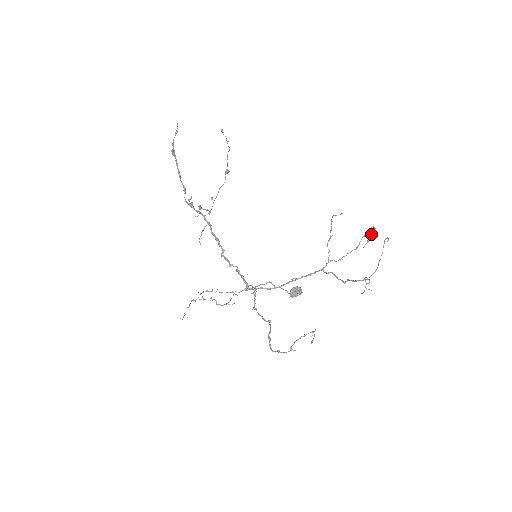
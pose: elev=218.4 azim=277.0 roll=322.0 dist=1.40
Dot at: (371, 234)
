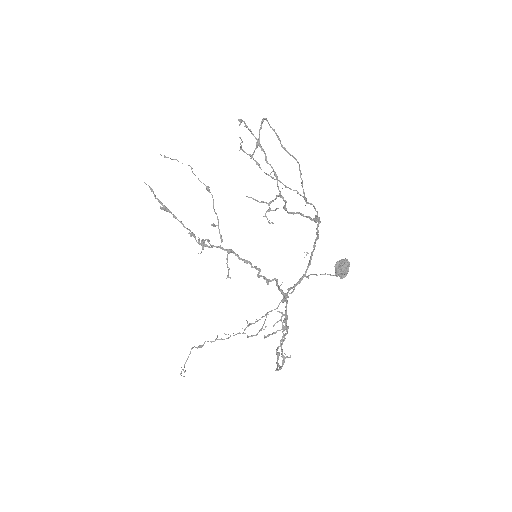
Dot at: occluded
